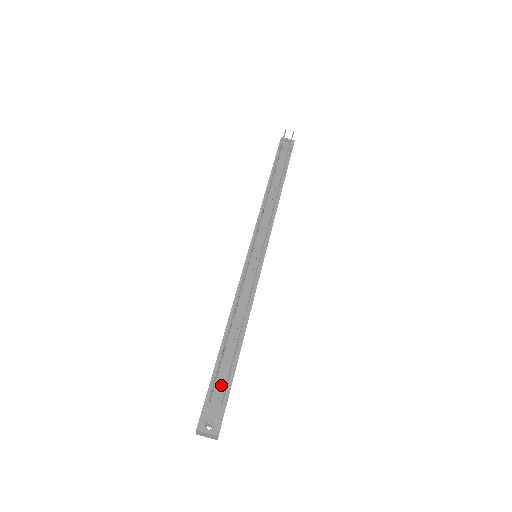
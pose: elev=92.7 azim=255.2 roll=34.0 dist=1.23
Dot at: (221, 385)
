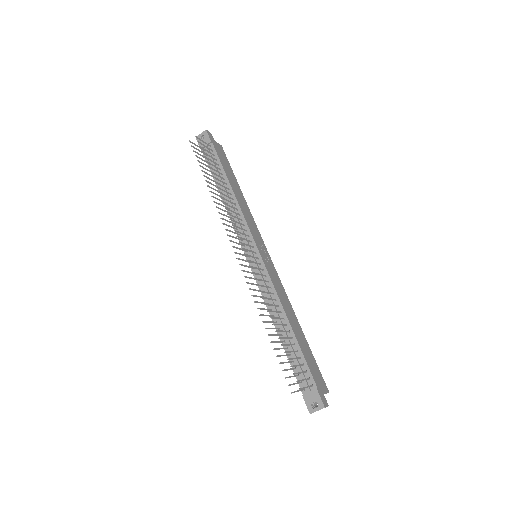
Dot at: (302, 374)
